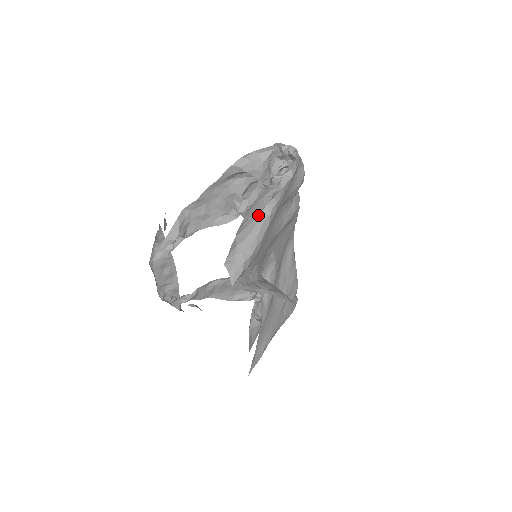
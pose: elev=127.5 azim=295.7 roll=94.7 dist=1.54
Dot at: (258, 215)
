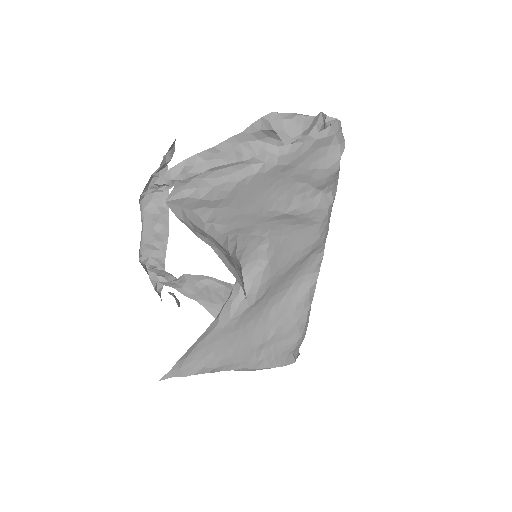
Dot at: (251, 158)
